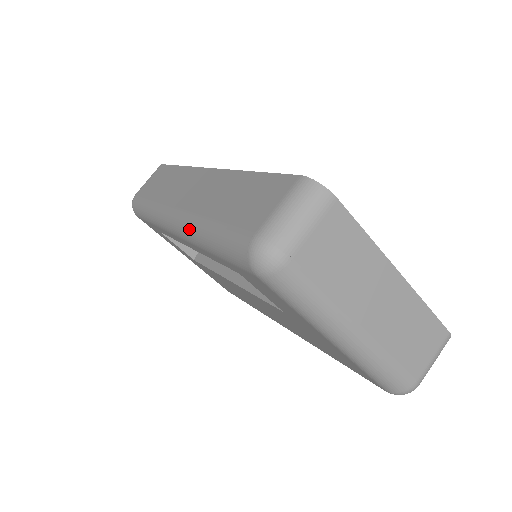
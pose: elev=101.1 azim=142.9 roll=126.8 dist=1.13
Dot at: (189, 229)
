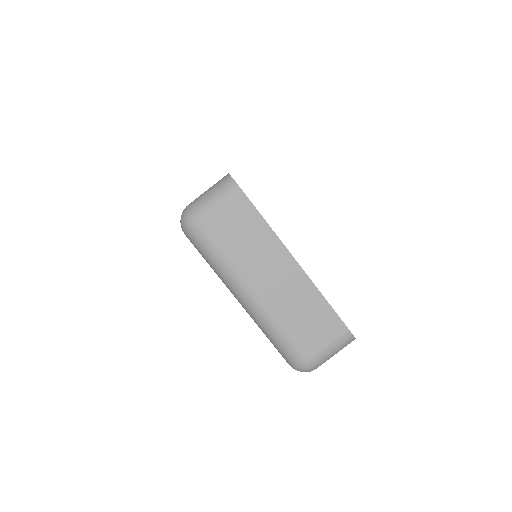
Dot at: occluded
